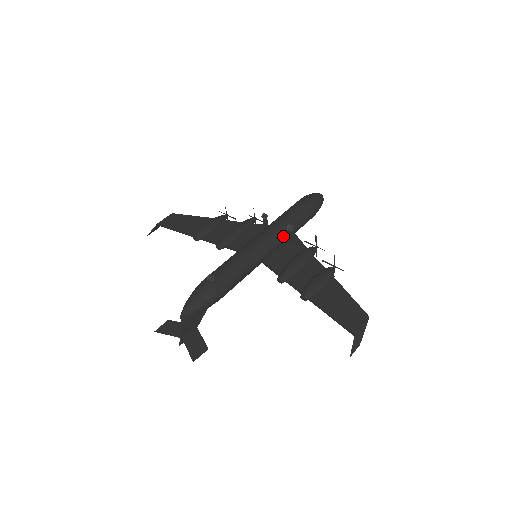
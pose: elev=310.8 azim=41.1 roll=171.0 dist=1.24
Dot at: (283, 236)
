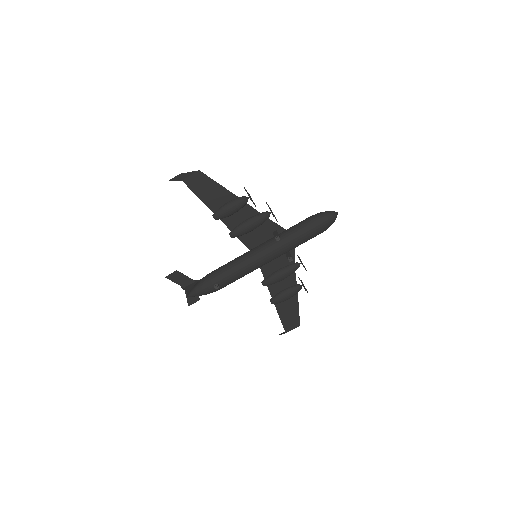
Dot at: occluded
